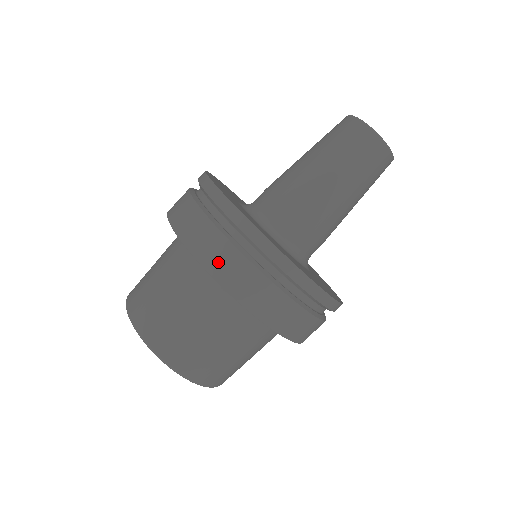
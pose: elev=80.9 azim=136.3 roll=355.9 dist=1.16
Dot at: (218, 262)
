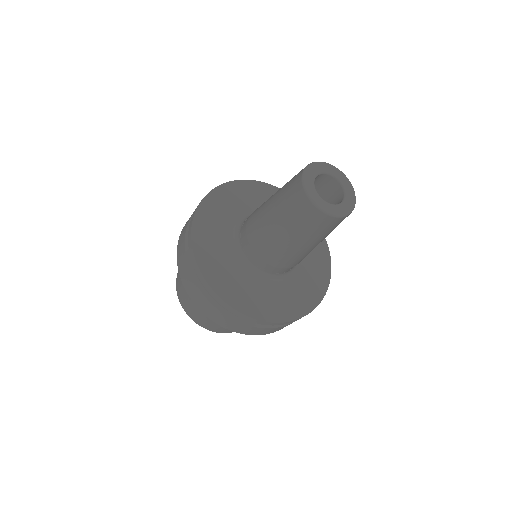
Dot at: (205, 309)
